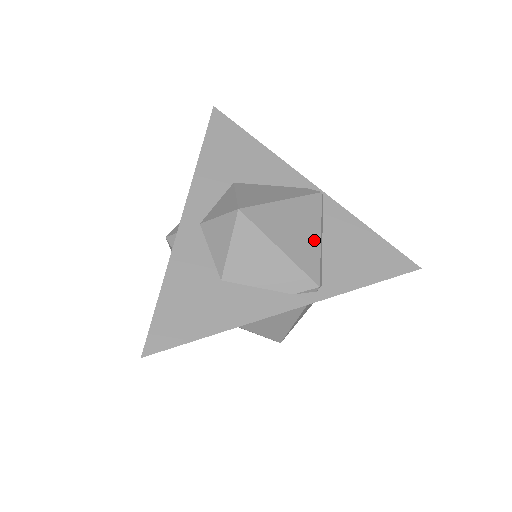
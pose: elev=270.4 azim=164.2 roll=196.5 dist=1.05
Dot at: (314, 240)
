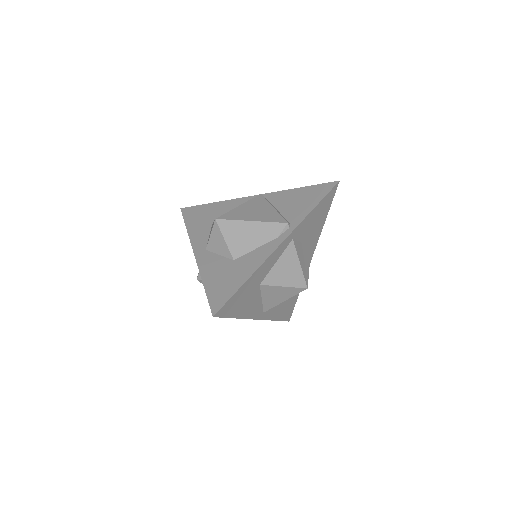
Dot at: (270, 210)
